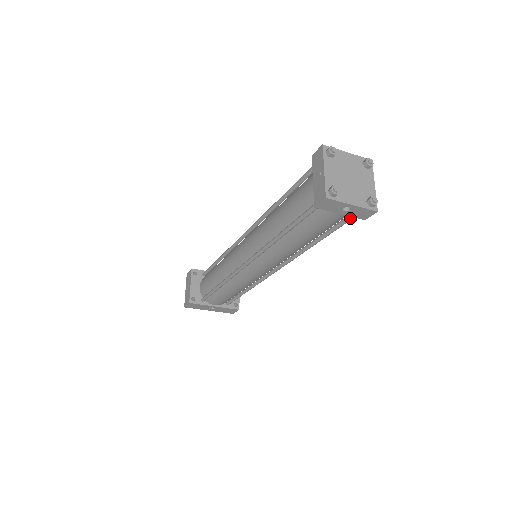
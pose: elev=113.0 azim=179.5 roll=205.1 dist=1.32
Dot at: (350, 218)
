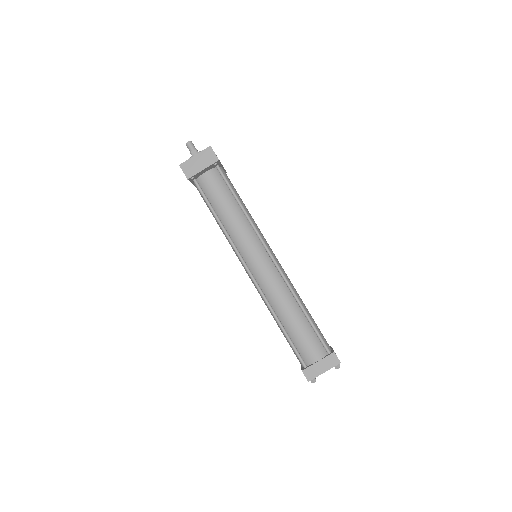
Dot at: occluded
